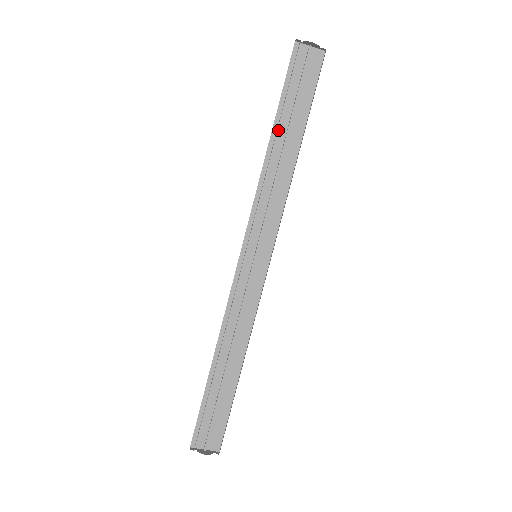
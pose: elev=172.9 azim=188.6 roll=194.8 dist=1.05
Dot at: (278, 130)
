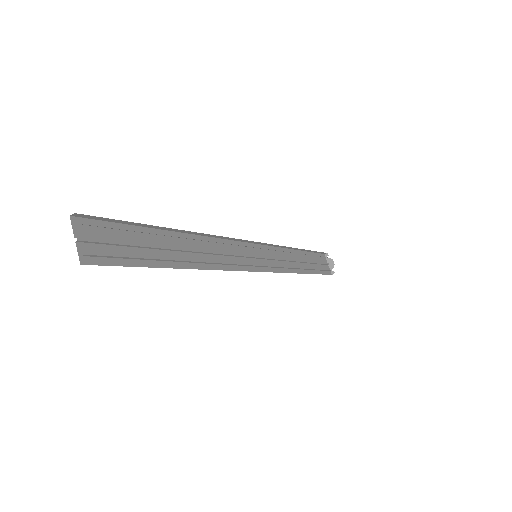
Dot at: (301, 255)
